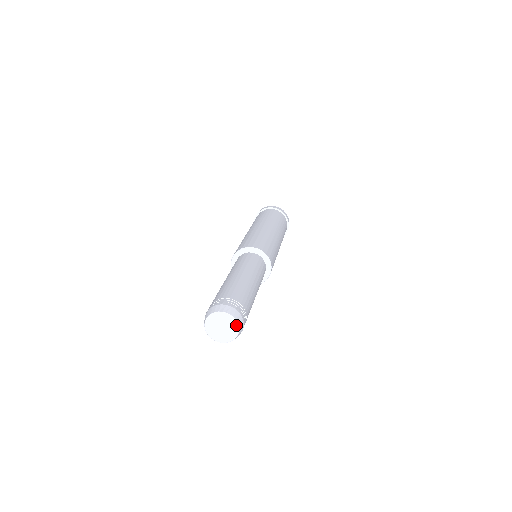
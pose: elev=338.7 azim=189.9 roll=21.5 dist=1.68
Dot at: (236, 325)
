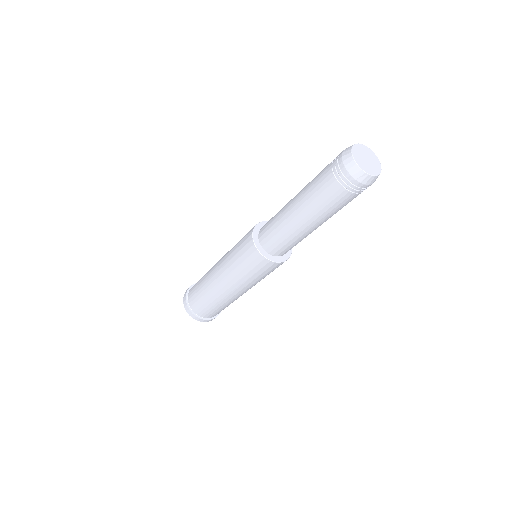
Dot at: (378, 161)
